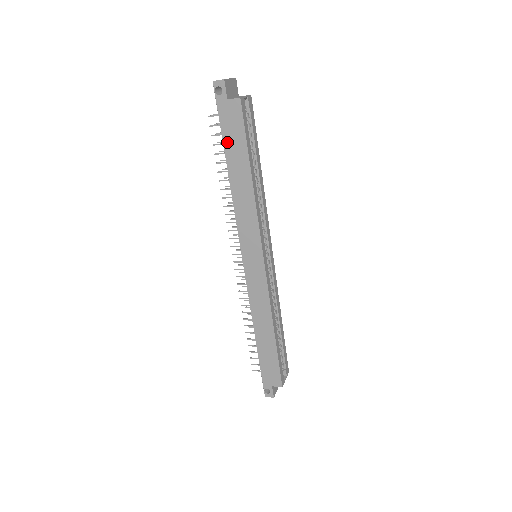
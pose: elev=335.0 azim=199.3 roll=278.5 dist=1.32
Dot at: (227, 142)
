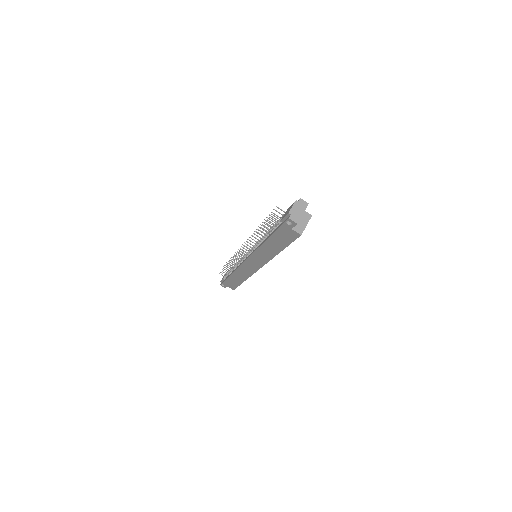
Dot at: (275, 236)
